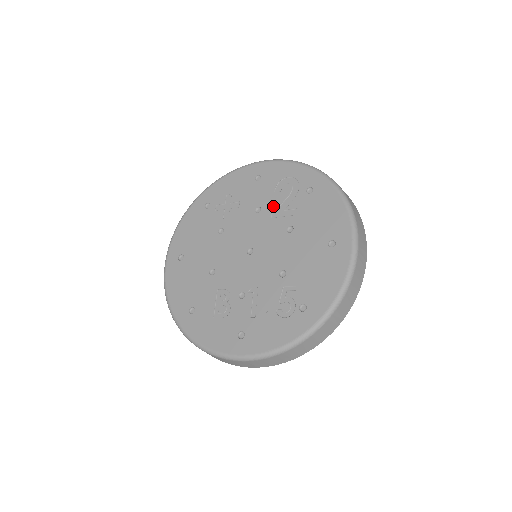
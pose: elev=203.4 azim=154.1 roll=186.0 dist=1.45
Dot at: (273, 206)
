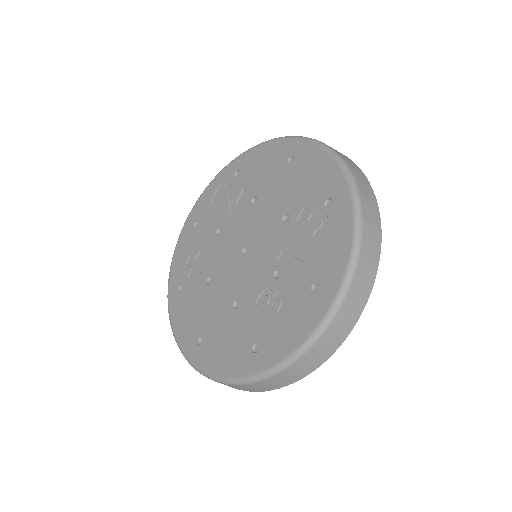
Dot at: (225, 214)
